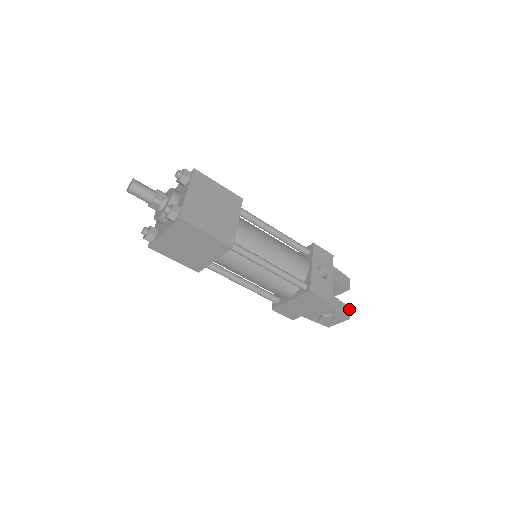
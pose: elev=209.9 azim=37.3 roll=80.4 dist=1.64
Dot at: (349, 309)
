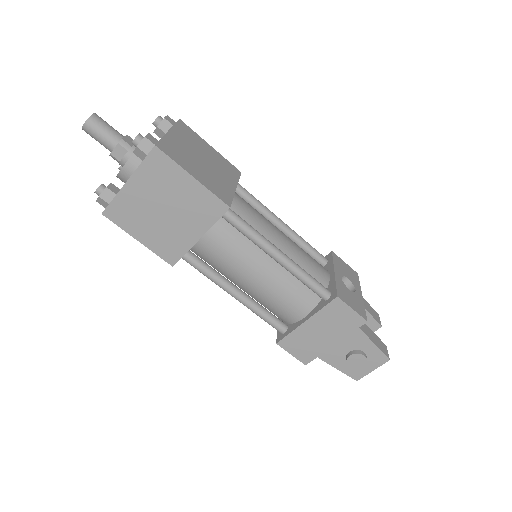
Dot at: (386, 348)
